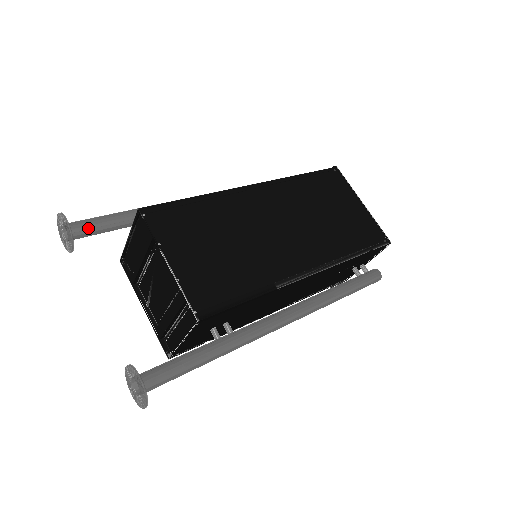
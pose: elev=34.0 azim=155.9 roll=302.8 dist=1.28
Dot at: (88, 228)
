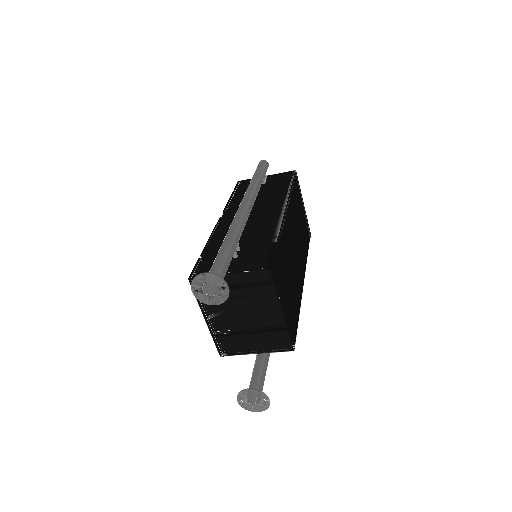
Dot at: occluded
